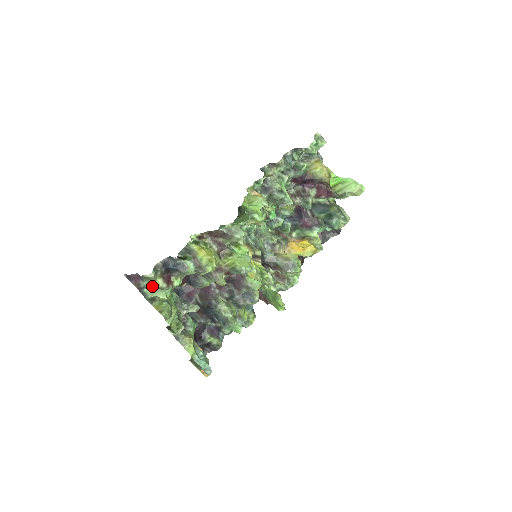
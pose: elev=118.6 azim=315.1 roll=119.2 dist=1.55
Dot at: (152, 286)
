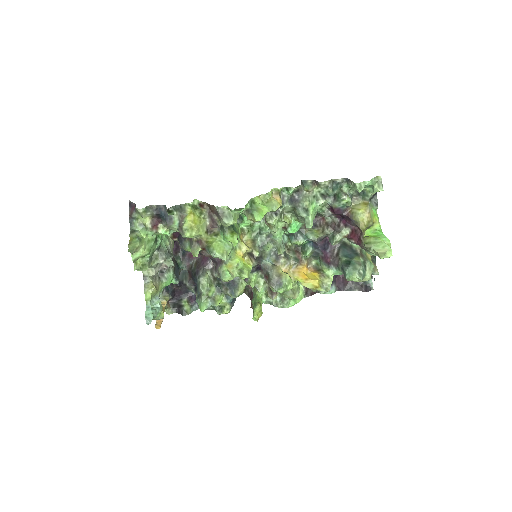
Dot at: (141, 221)
